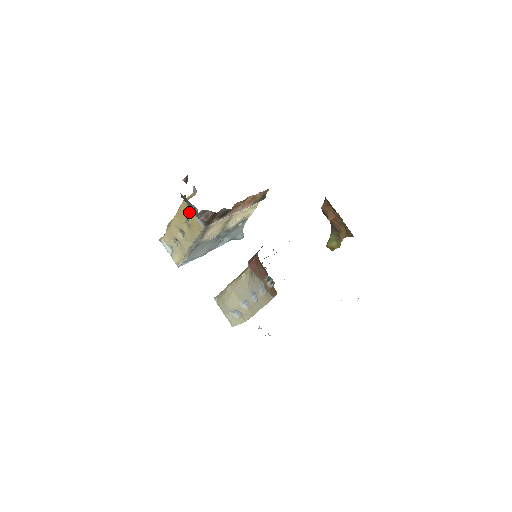
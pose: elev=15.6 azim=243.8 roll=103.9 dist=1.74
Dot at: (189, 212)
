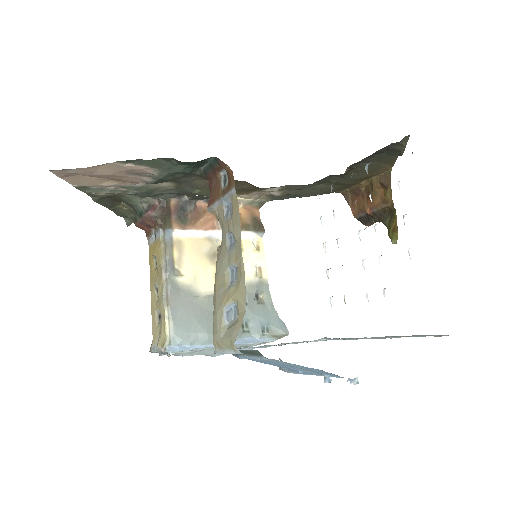
Dot at: (153, 248)
